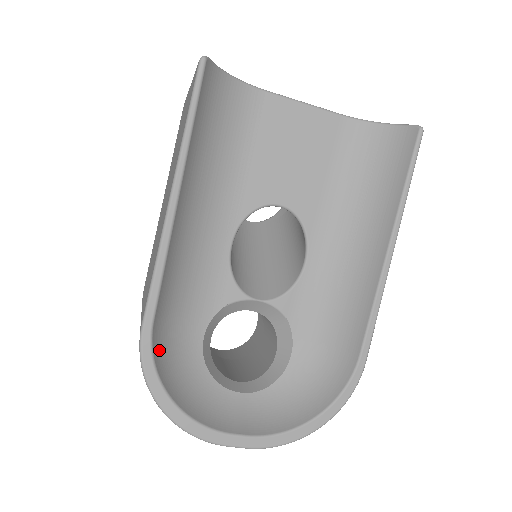
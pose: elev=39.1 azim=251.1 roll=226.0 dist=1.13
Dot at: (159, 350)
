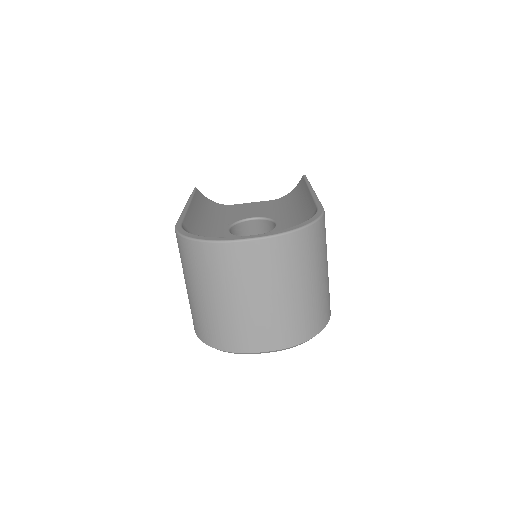
Dot at: occluded
